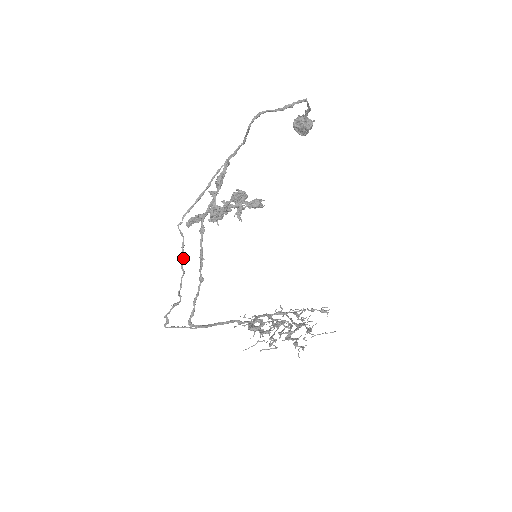
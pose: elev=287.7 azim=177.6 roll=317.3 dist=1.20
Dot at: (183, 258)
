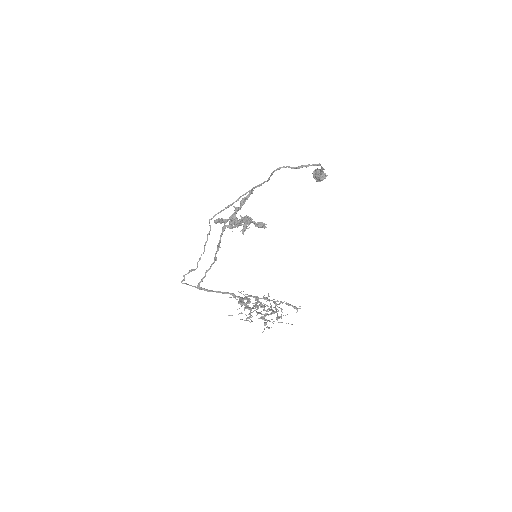
Dot at: (206, 242)
